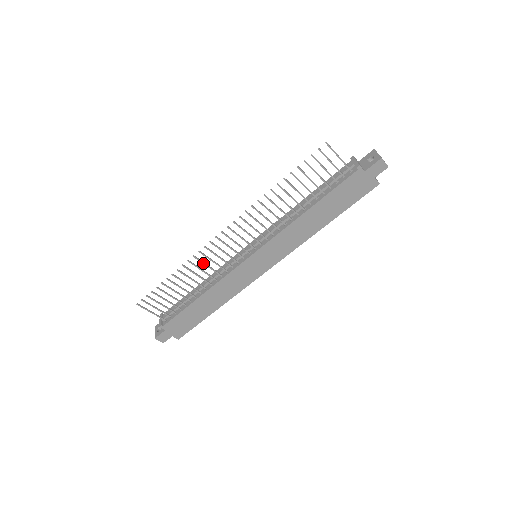
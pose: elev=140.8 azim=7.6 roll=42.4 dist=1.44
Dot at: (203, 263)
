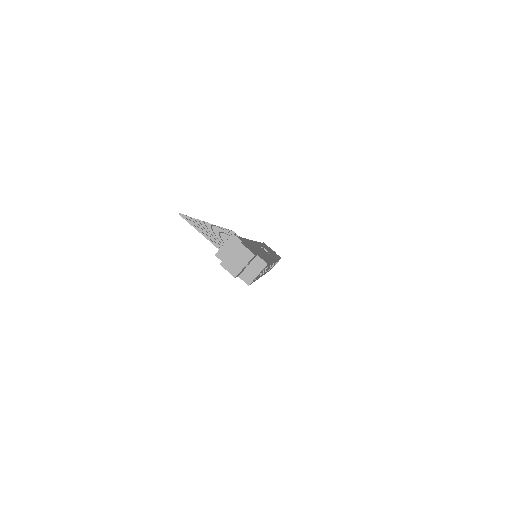
Dot at: occluded
